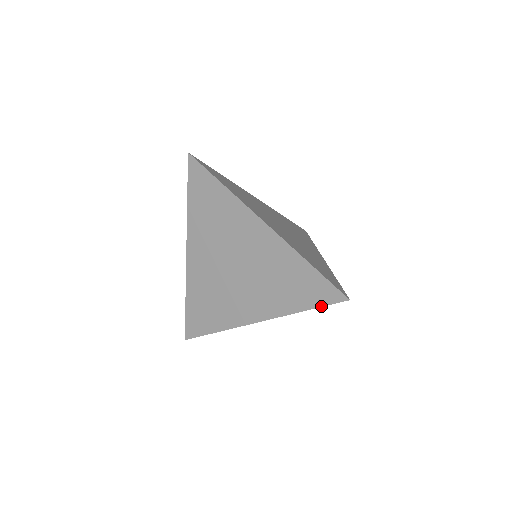
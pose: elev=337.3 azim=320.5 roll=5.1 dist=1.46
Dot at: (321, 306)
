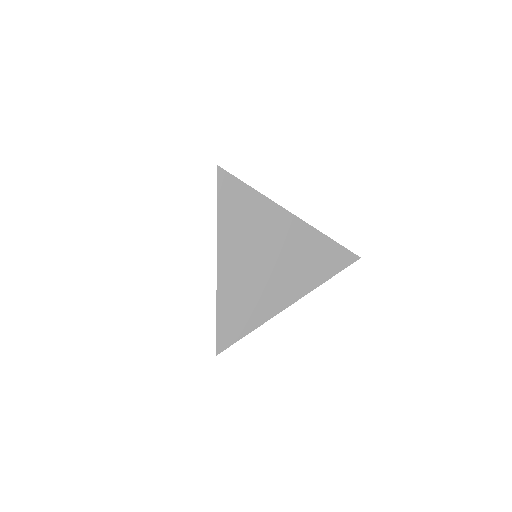
Dot at: occluded
